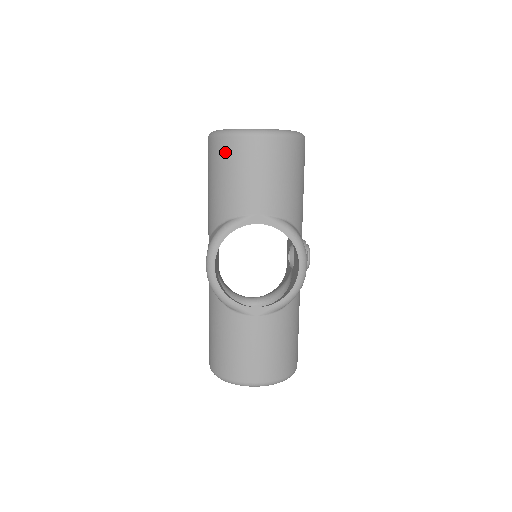
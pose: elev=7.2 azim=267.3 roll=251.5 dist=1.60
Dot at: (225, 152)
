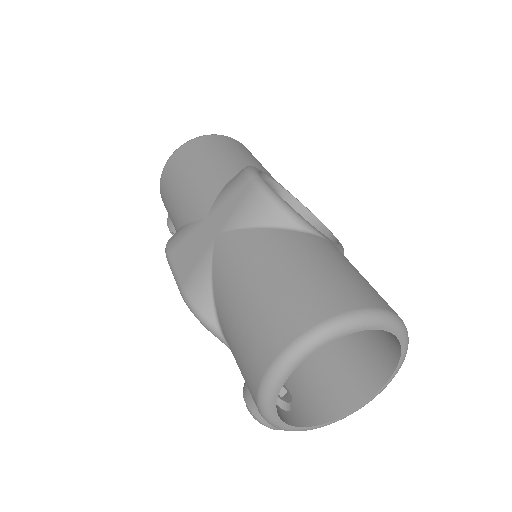
Dot at: (217, 141)
